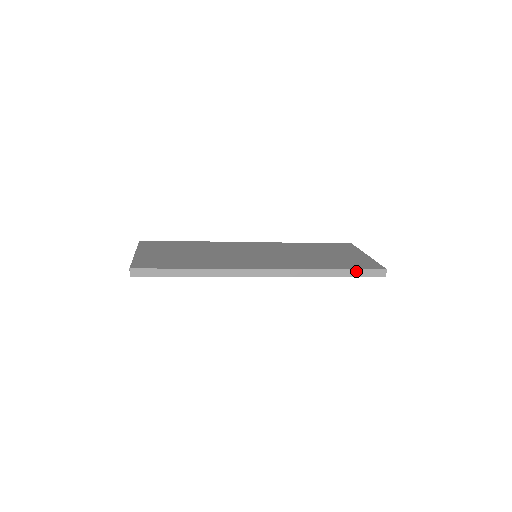
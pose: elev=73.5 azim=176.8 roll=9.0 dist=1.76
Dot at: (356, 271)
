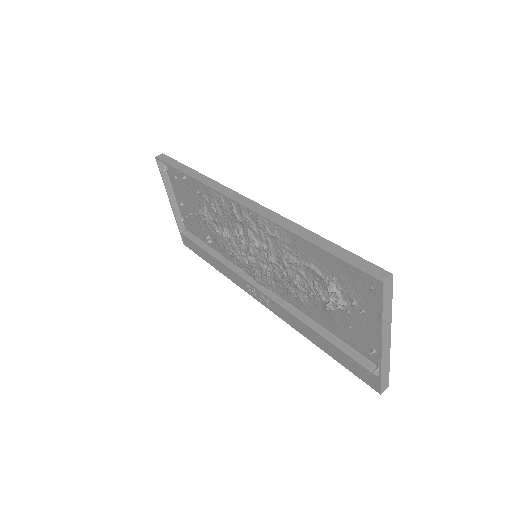
Dot at: (344, 251)
